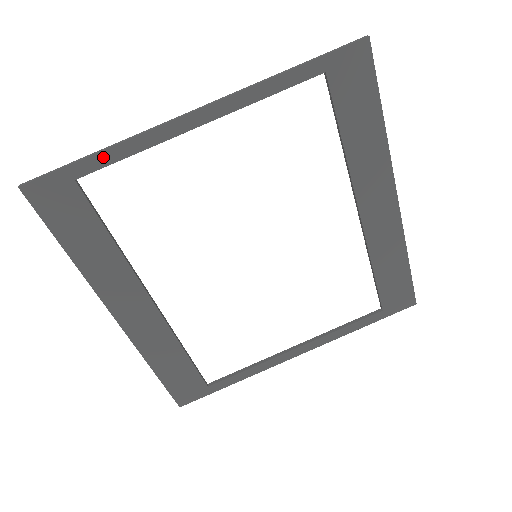
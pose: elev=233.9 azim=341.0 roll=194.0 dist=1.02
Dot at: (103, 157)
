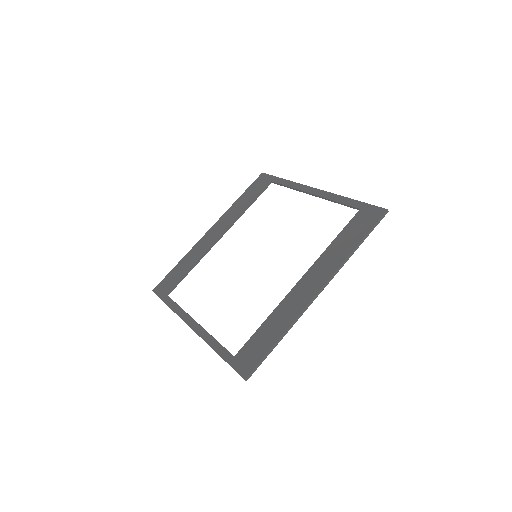
Dot at: (283, 181)
